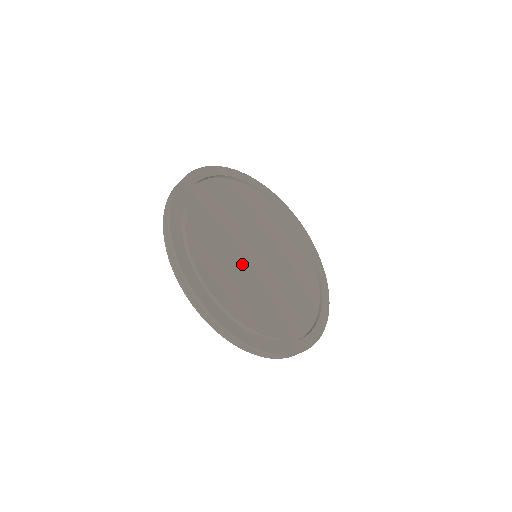
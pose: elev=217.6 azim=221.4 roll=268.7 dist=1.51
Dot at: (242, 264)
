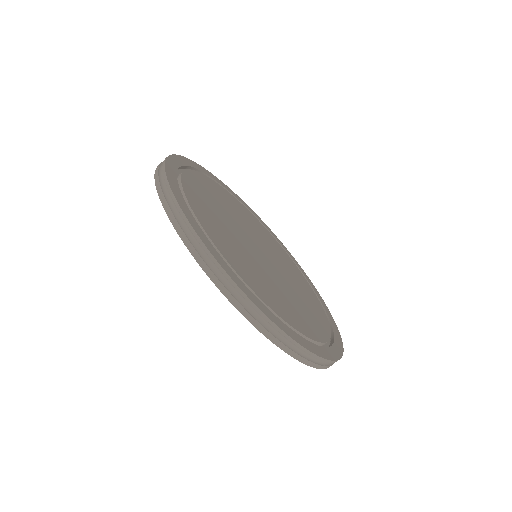
Dot at: (269, 274)
